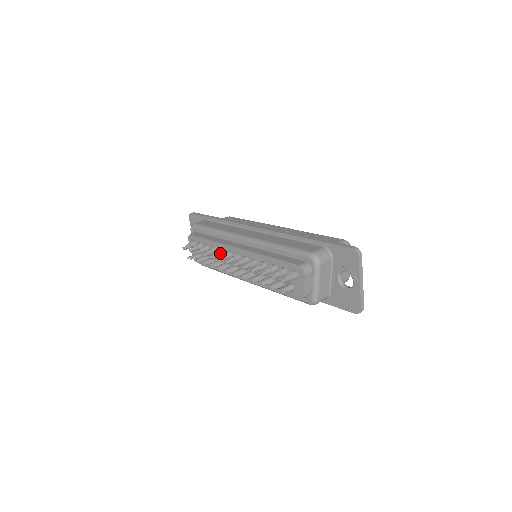
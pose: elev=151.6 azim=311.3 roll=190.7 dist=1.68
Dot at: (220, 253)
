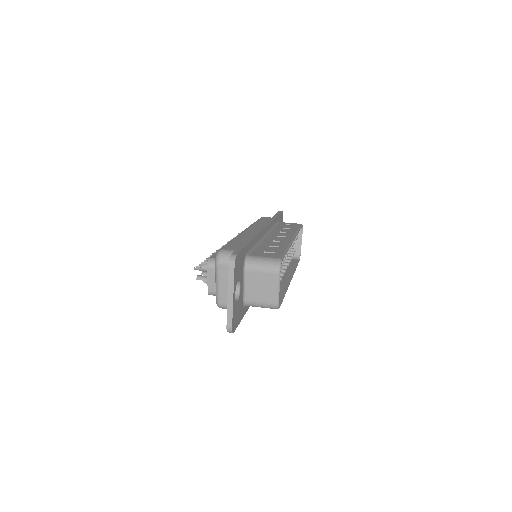
Dot at: occluded
